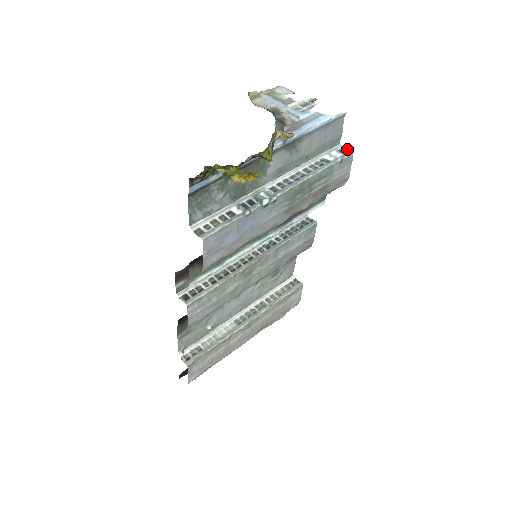
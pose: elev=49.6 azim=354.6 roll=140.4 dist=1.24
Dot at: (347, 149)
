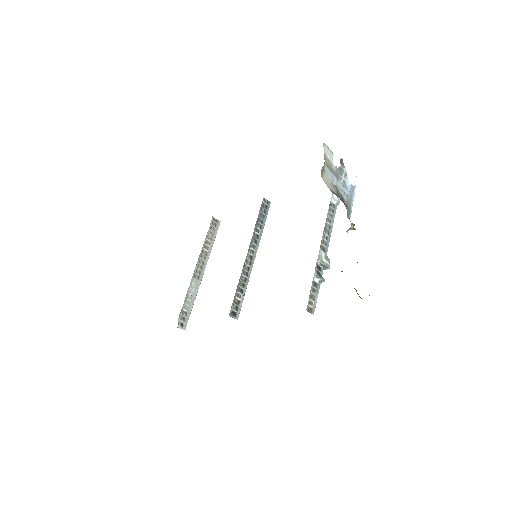
Dot at: occluded
